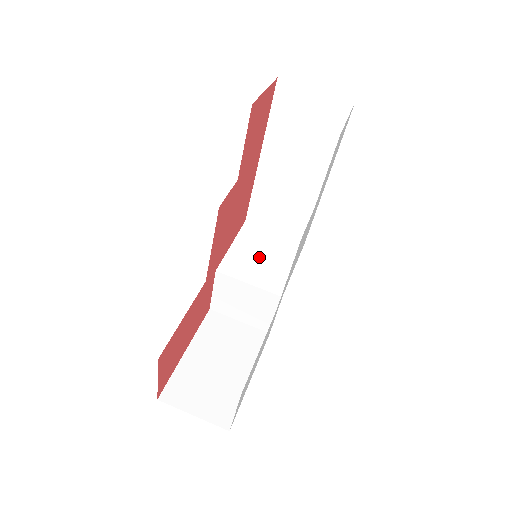
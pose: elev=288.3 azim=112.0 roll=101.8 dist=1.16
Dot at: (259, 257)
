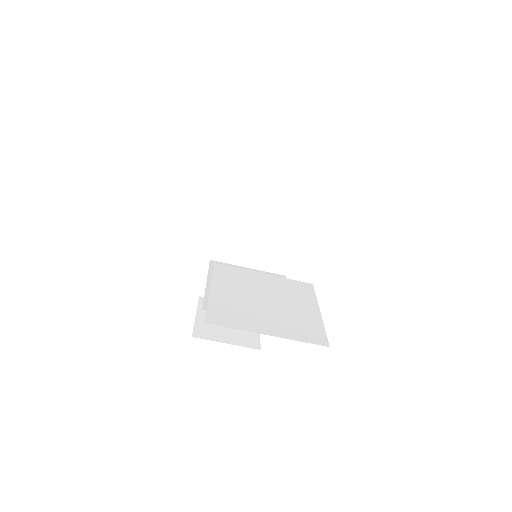
Dot at: (263, 197)
